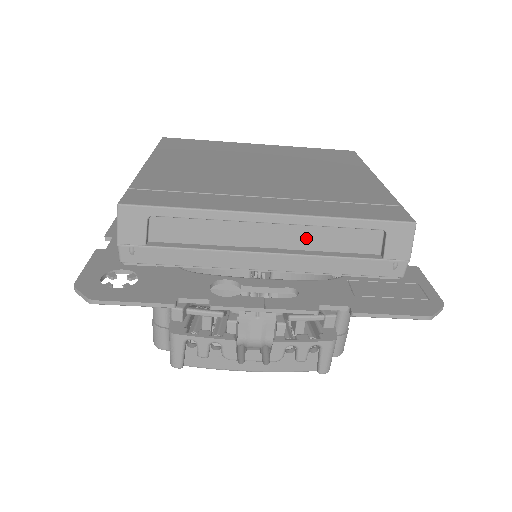
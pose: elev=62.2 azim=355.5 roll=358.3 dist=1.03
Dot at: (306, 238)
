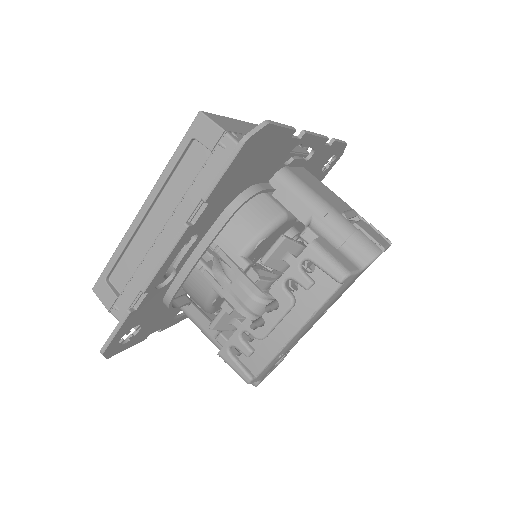
Dot at: (172, 199)
